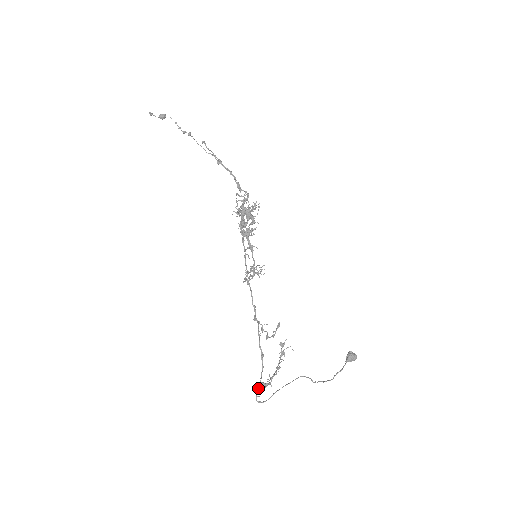
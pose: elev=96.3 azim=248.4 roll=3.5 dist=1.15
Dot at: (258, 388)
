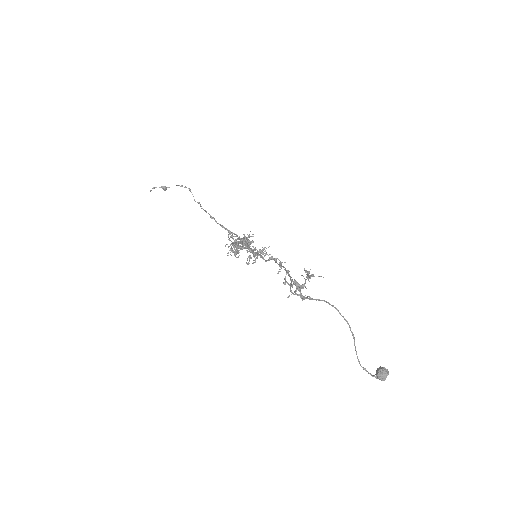
Dot at: (290, 284)
